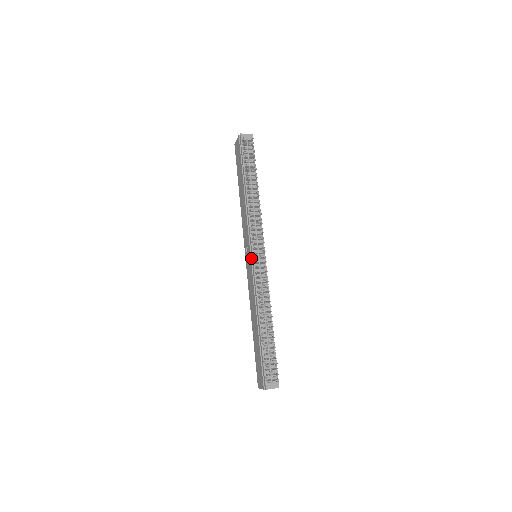
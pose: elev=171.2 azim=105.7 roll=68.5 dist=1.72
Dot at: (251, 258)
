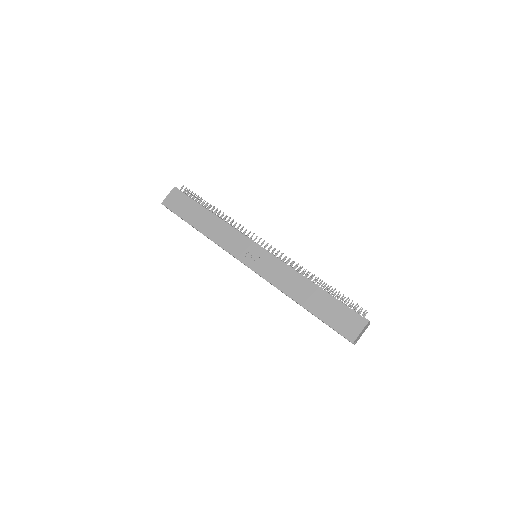
Dot at: (260, 250)
